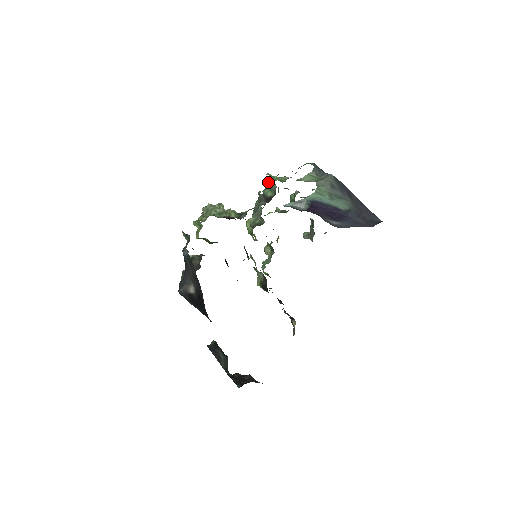
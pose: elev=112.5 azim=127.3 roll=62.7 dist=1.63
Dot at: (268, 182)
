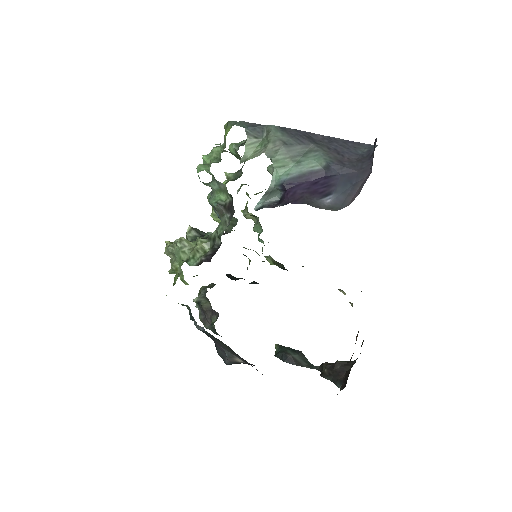
Dot at: (210, 183)
